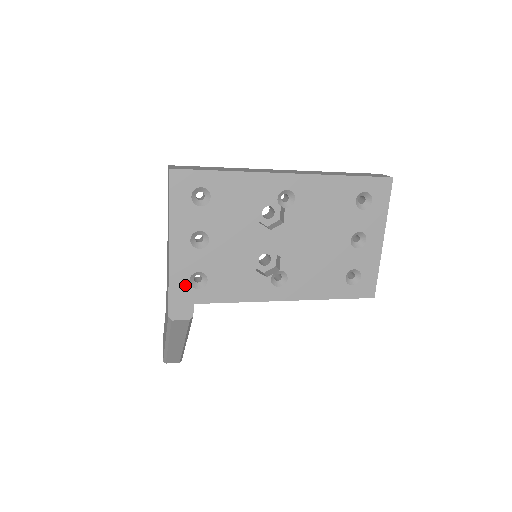
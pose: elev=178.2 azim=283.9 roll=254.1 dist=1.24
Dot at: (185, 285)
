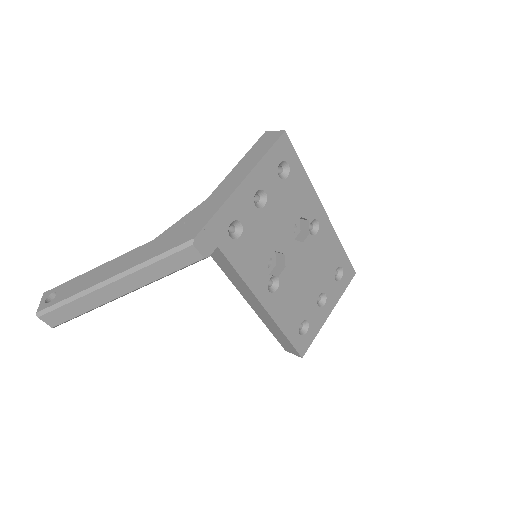
Dot at: (226, 223)
